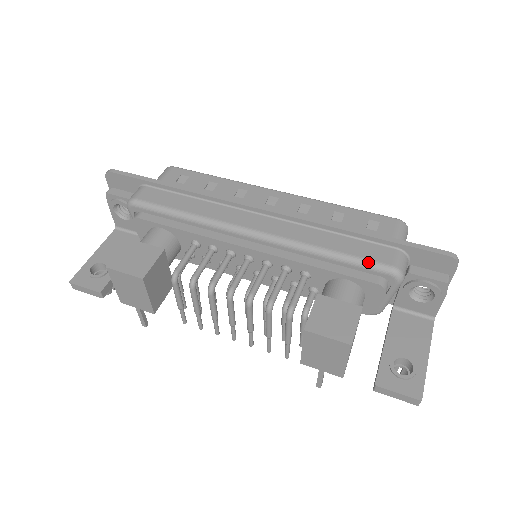
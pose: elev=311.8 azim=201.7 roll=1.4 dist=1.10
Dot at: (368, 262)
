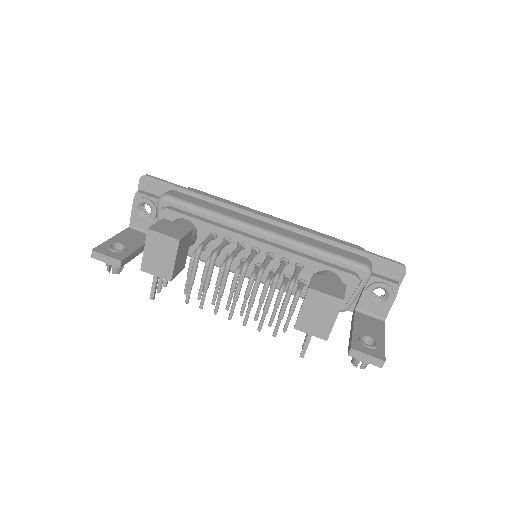
Dot at: (348, 259)
